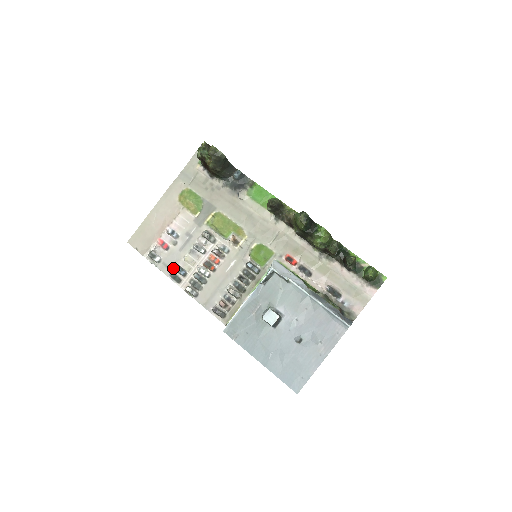
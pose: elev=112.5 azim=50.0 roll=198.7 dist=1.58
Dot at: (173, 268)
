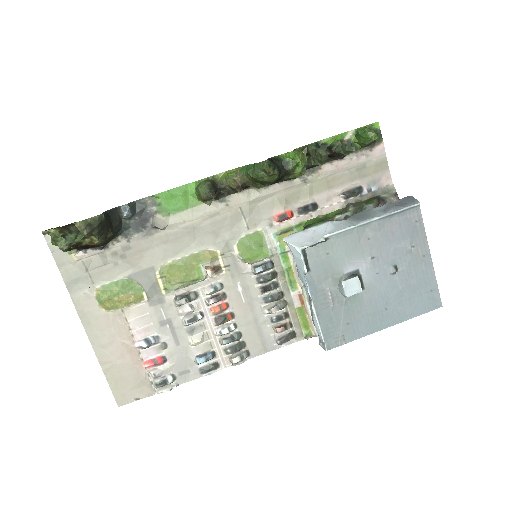
Dot at: (195, 365)
